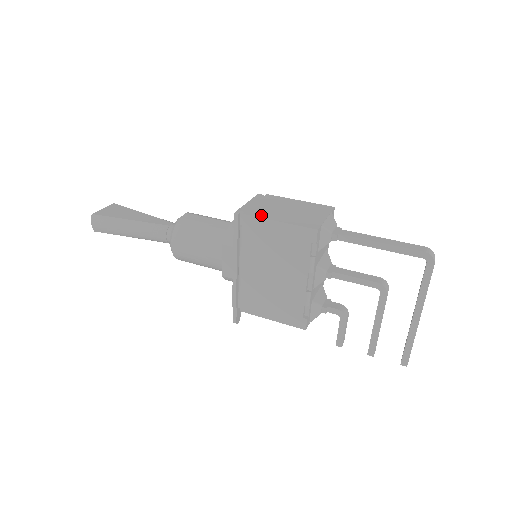
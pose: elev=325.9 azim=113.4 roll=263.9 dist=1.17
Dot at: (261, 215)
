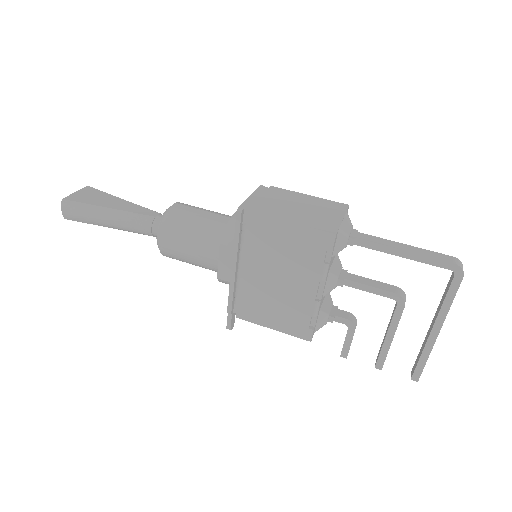
Dot at: (269, 213)
